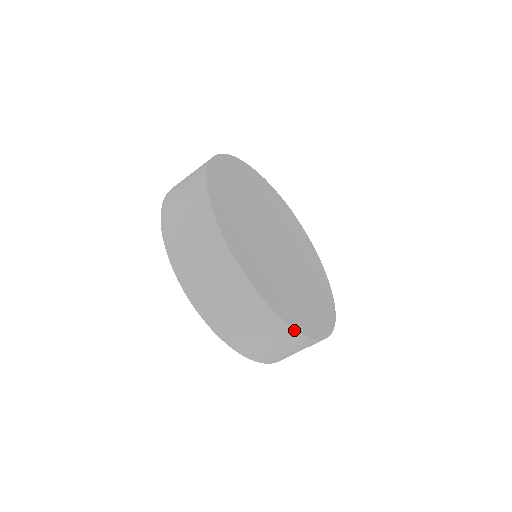
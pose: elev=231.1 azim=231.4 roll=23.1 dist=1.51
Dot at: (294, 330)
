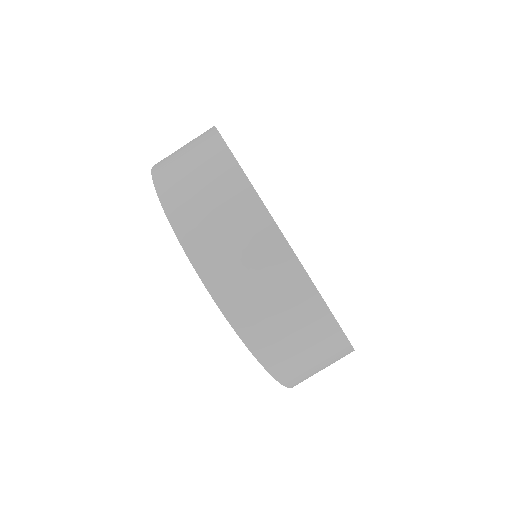
Dot at: (228, 150)
